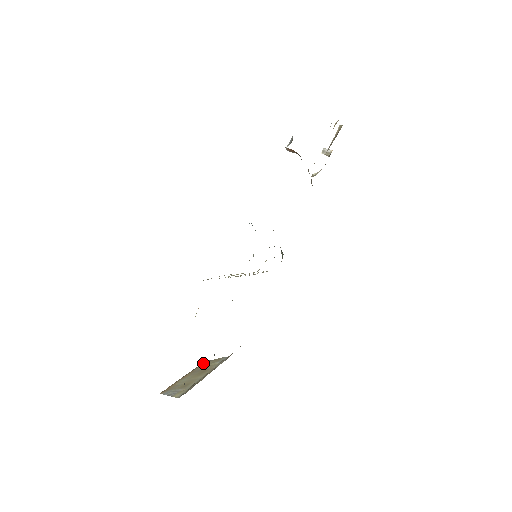
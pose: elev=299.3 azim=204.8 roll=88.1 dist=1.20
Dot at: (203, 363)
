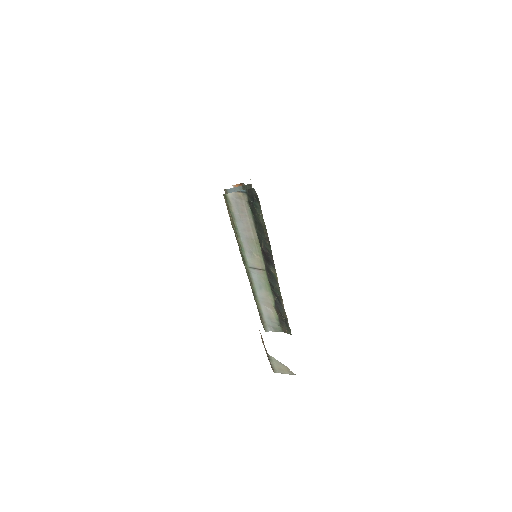
Dot at: occluded
